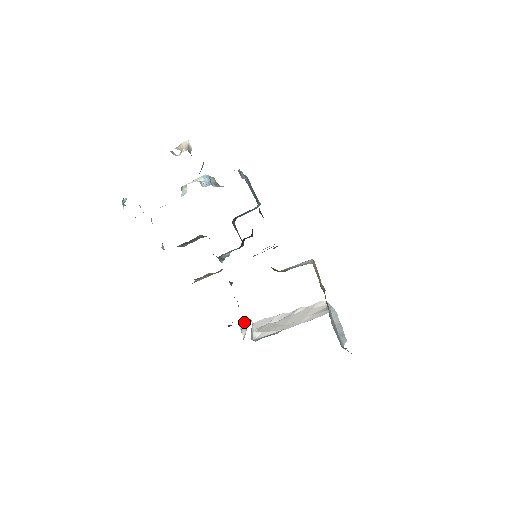
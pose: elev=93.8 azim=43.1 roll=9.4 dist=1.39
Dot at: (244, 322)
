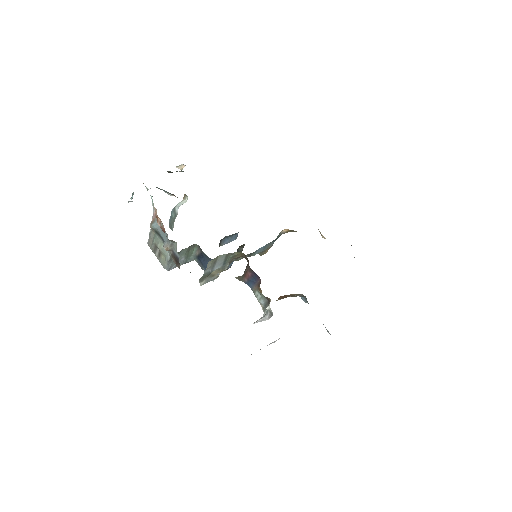
Dot at: (257, 320)
